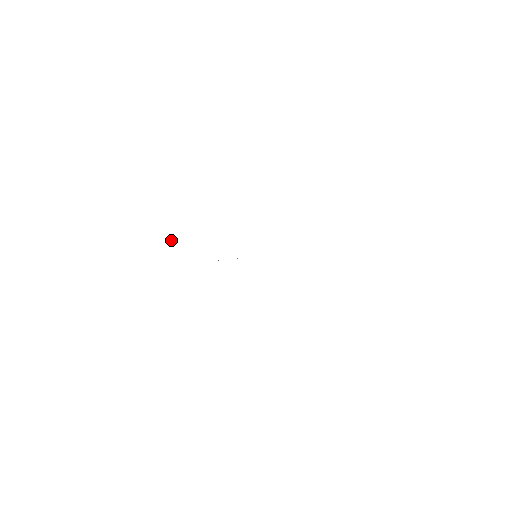
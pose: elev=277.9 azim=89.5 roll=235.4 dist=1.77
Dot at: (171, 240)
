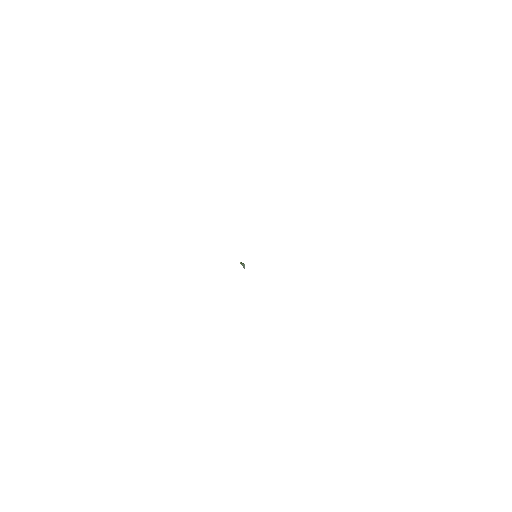
Dot at: (241, 264)
